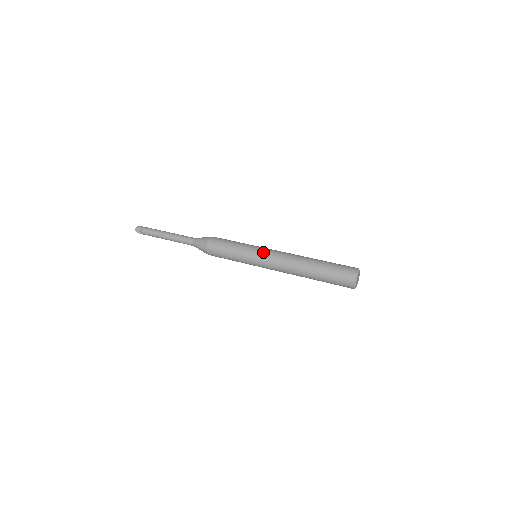
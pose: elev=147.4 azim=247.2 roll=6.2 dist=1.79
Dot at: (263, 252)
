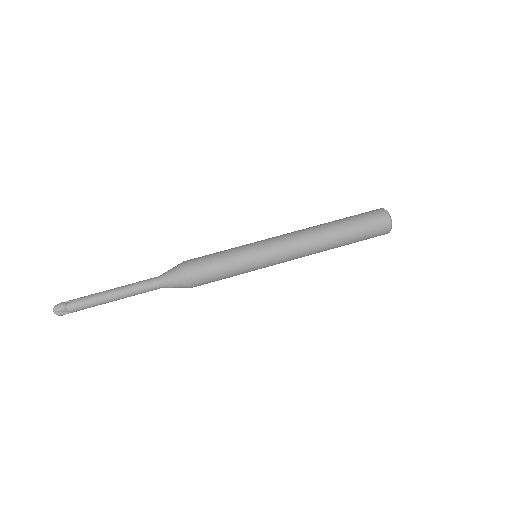
Dot at: (268, 246)
